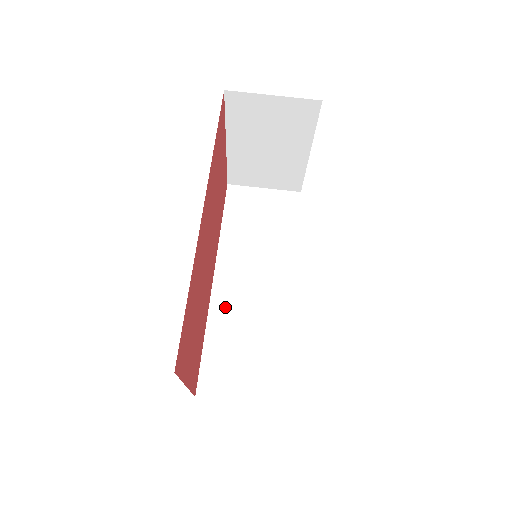
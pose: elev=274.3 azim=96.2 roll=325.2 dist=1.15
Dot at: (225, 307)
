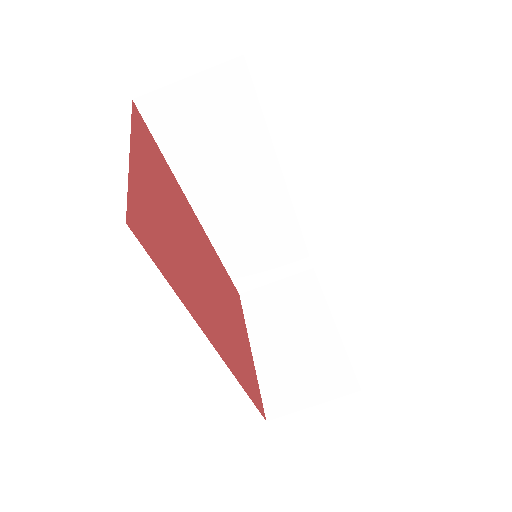
Dot at: (225, 232)
